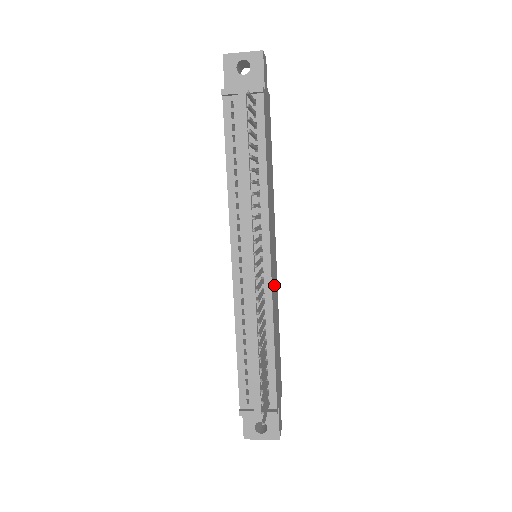
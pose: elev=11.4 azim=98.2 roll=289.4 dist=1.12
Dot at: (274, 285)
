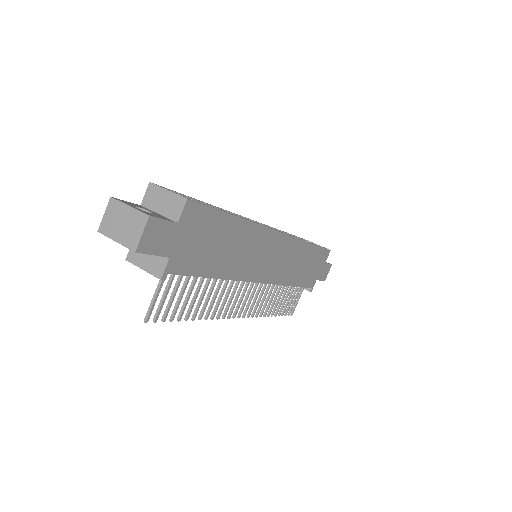
Dot at: (282, 264)
